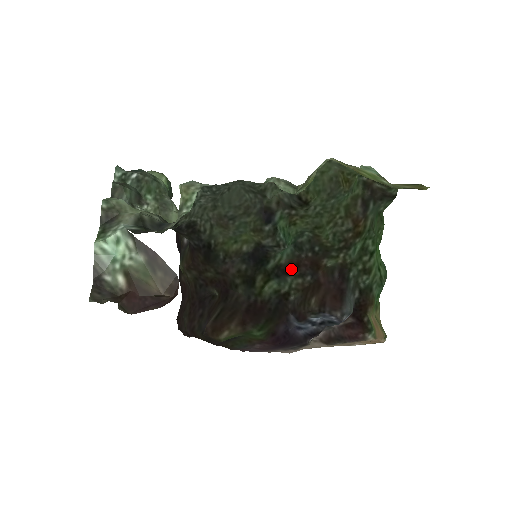
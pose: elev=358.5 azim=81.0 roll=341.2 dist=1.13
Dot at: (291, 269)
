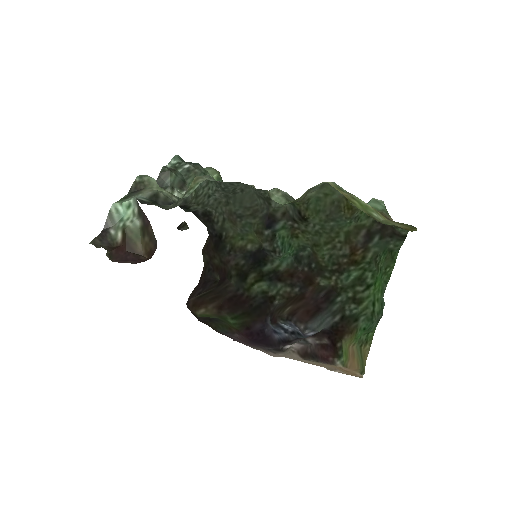
Dot at: (284, 277)
